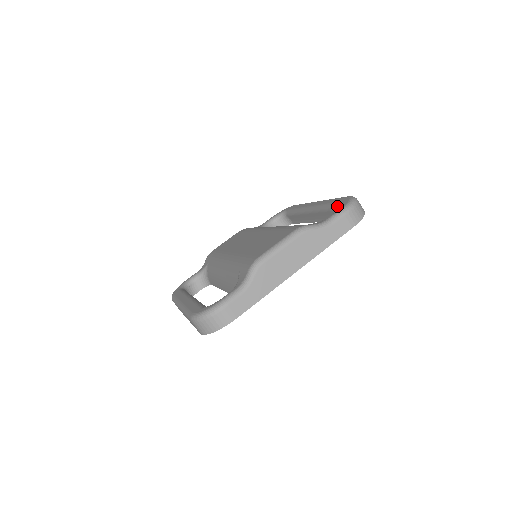
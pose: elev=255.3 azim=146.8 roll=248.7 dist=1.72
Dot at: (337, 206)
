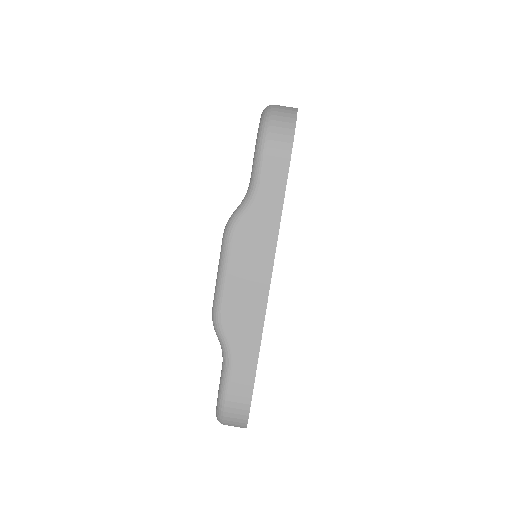
Dot at: occluded
